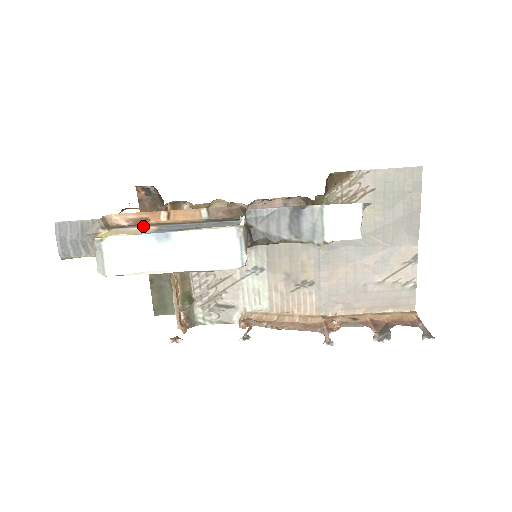
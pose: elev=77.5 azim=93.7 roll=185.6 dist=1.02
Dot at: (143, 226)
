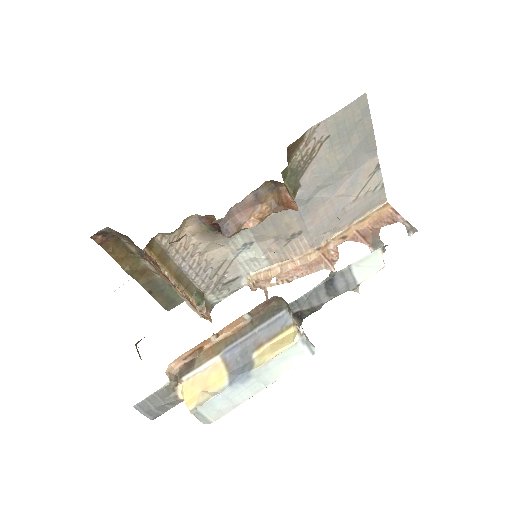
Dot at: (206, 361)
